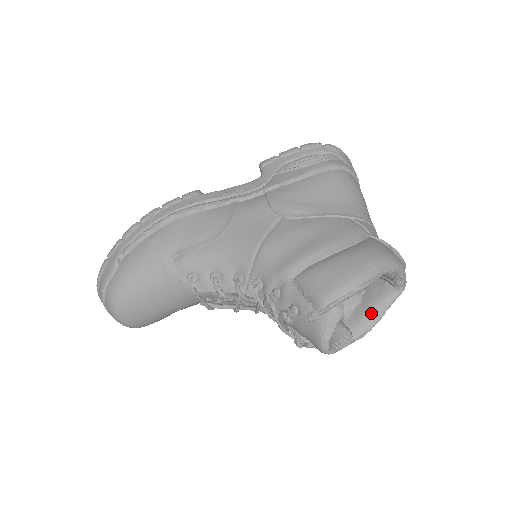
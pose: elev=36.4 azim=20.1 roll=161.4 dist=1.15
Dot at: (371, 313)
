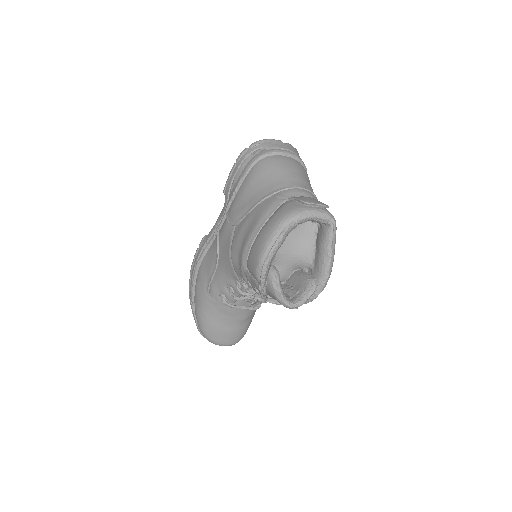
Dot at: (322, 255)
